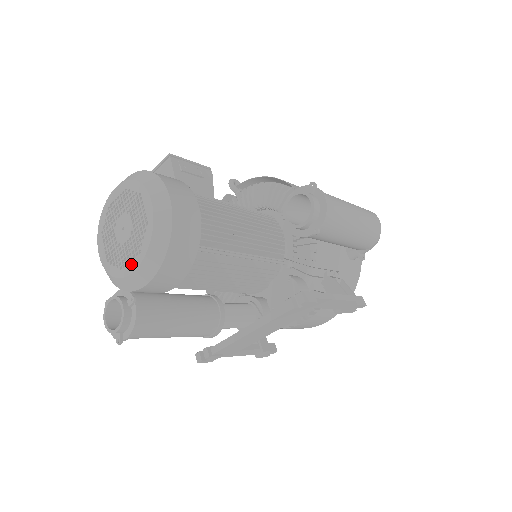
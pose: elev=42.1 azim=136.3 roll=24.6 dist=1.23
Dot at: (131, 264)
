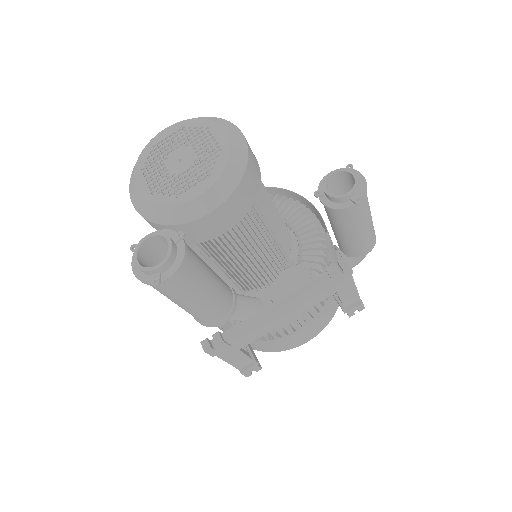
Dot at: (195, 189)
